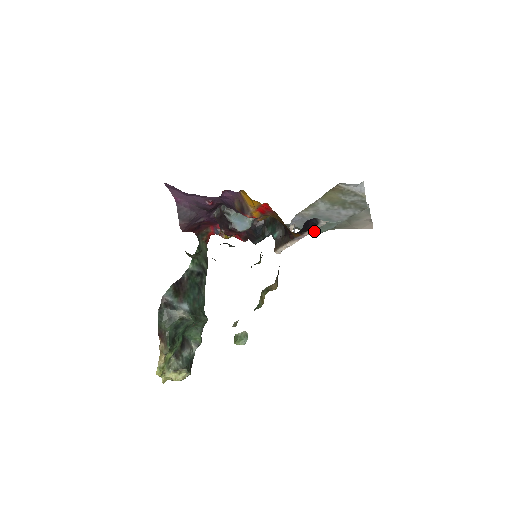
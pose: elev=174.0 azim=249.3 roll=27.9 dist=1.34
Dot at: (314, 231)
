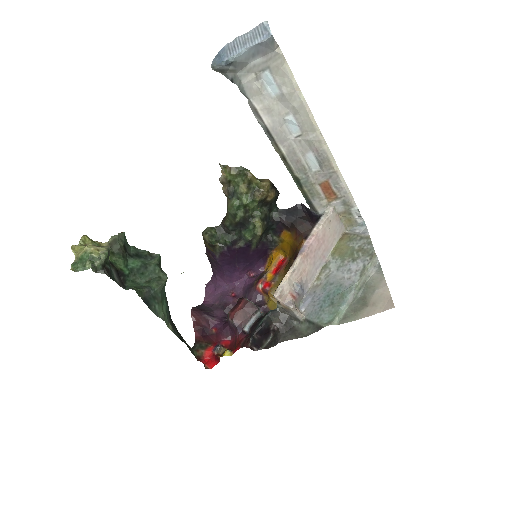
Dot at: (325, 320)
